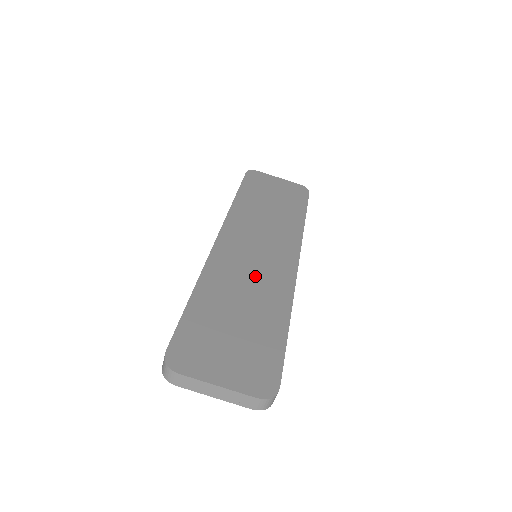
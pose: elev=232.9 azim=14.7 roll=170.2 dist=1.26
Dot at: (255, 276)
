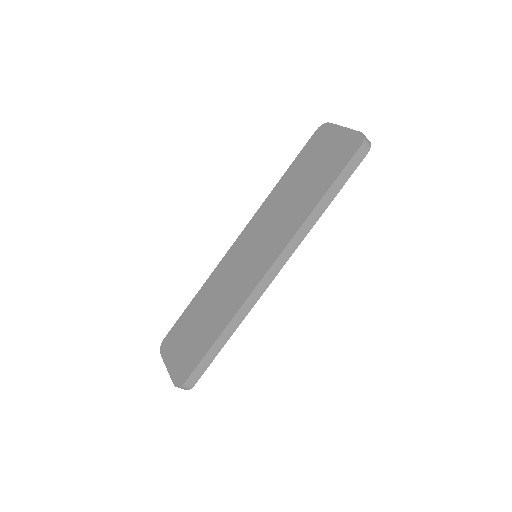
Dot at: (232, 283)
